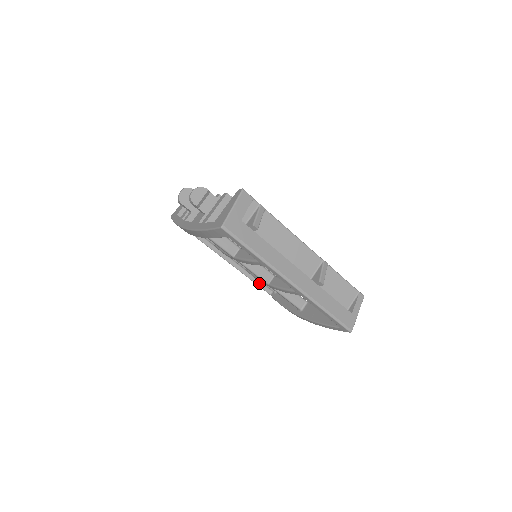
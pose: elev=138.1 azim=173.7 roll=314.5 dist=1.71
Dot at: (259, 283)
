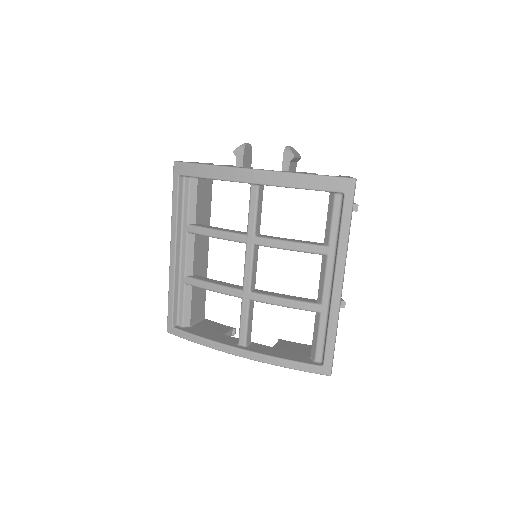
Dot at: (176, 304)
